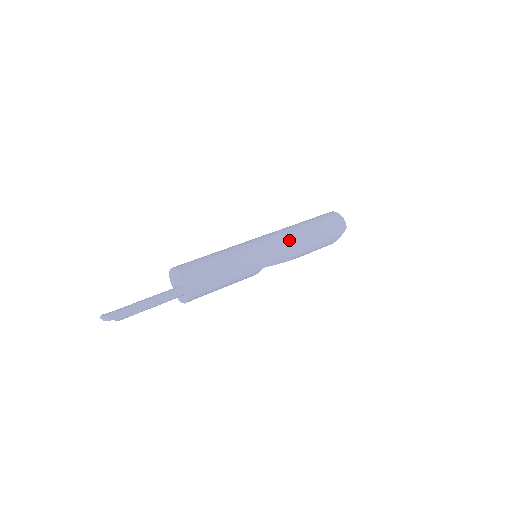
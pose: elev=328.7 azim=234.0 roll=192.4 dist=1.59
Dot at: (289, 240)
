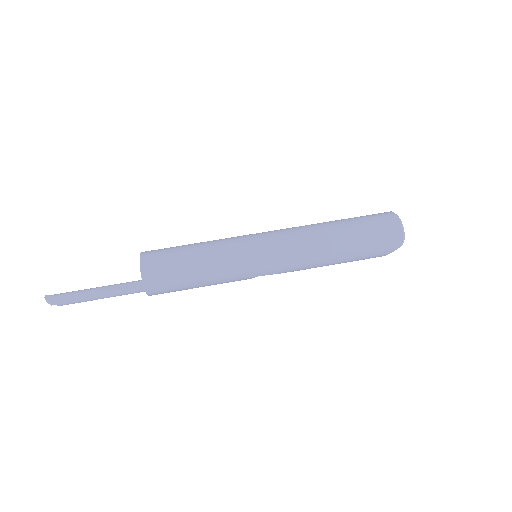
Dot at: (302, 250)
